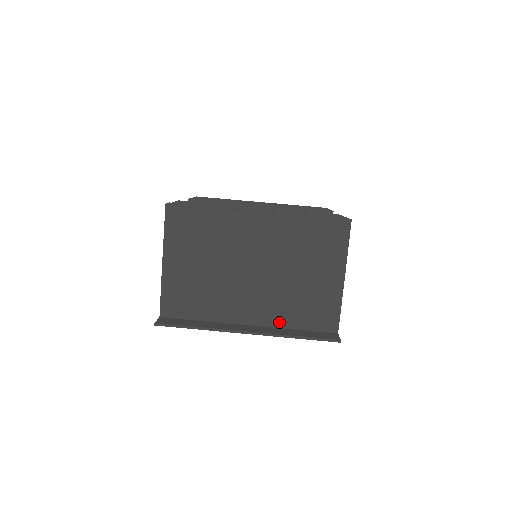
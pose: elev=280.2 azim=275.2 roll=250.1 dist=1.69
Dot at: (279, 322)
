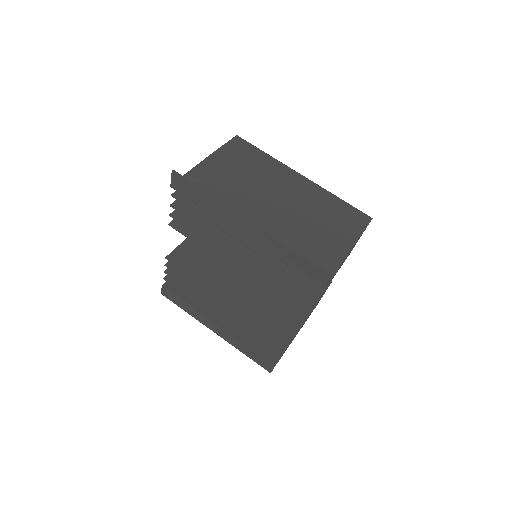
Dot at: occluded
